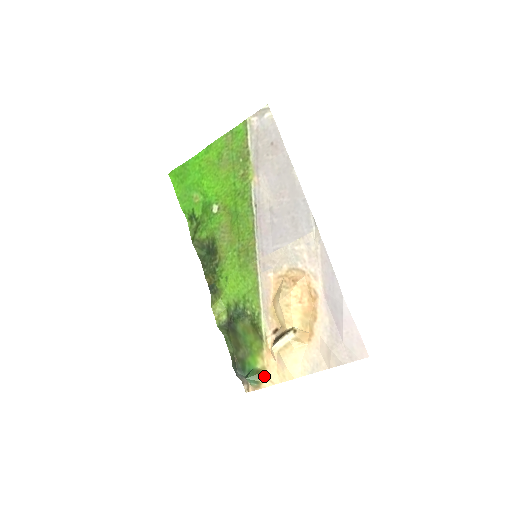
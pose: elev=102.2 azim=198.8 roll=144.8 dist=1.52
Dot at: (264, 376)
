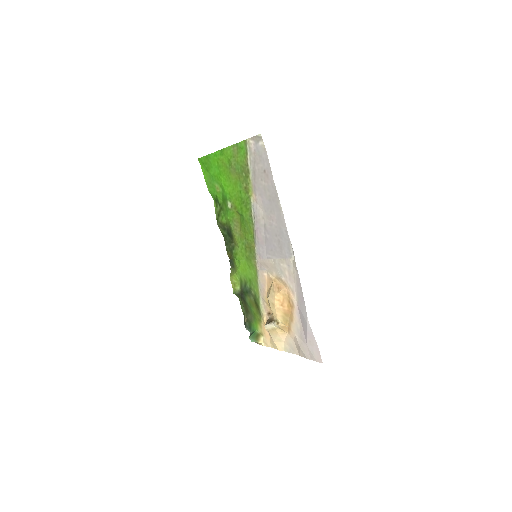
Dot at: (262, 339)
